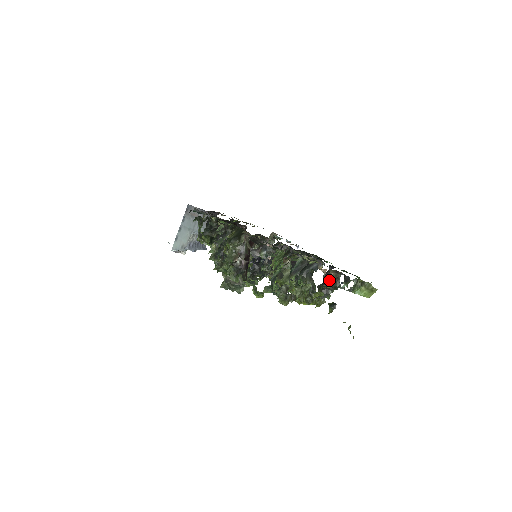
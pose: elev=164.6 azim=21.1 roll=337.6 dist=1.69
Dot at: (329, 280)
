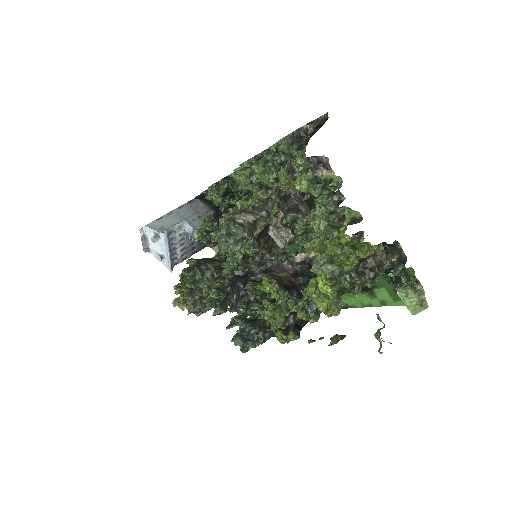
Dot at: (374, 259)
